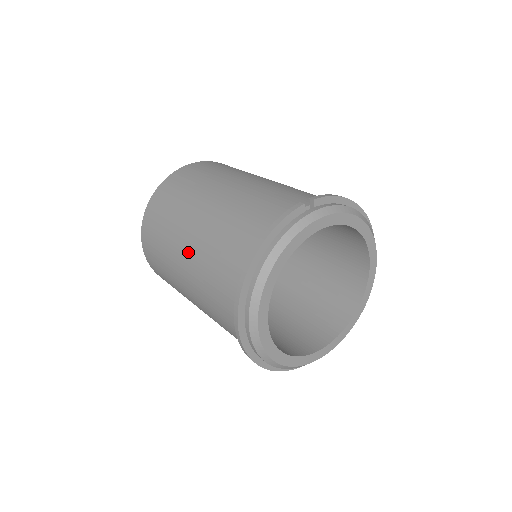
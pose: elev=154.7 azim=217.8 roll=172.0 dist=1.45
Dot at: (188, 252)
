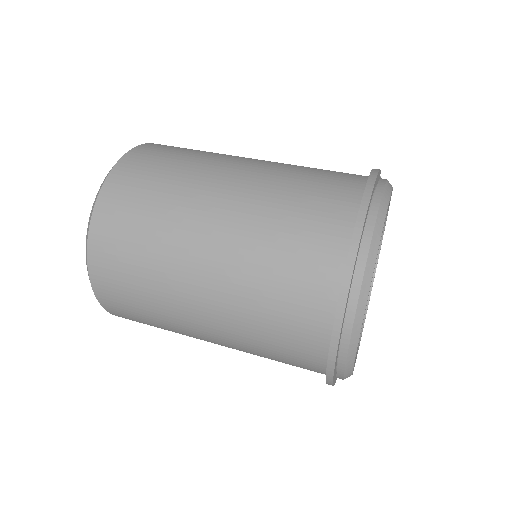
Dot at: (232, 196)
